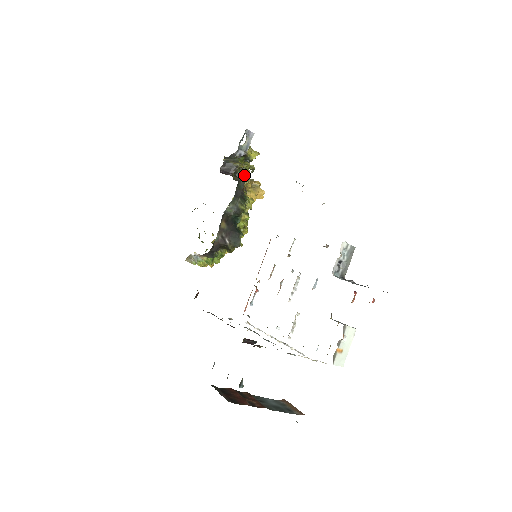
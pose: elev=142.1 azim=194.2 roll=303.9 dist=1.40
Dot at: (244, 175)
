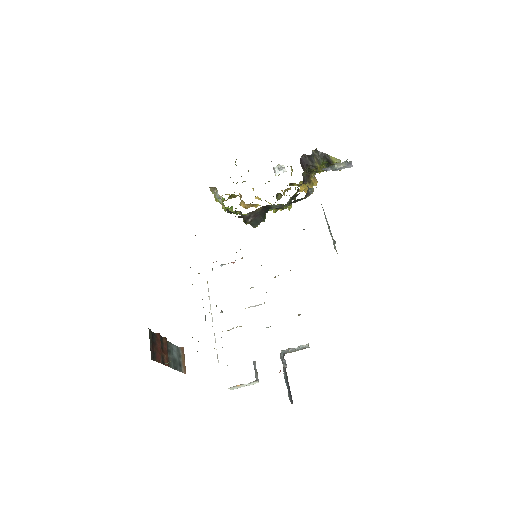
Dot at: (311, 193)
